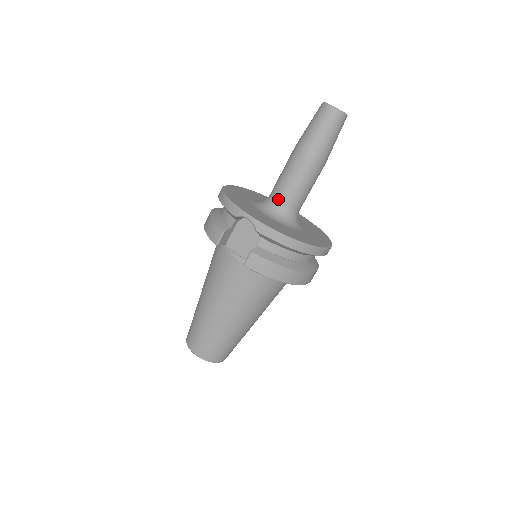
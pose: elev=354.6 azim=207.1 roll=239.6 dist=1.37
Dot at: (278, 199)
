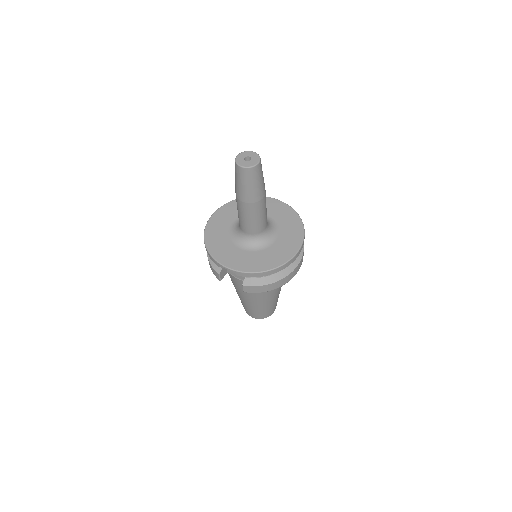
Dot at: (245, 232)
